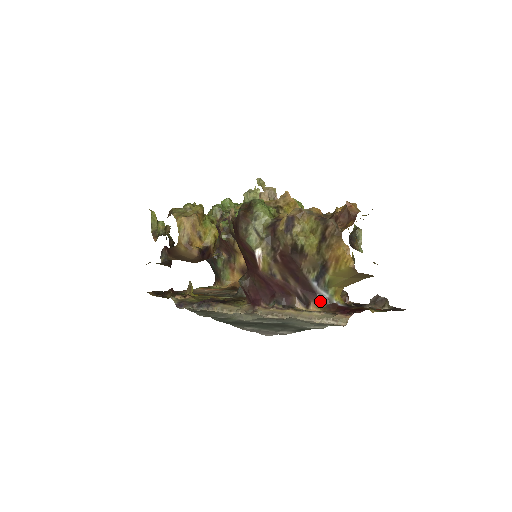
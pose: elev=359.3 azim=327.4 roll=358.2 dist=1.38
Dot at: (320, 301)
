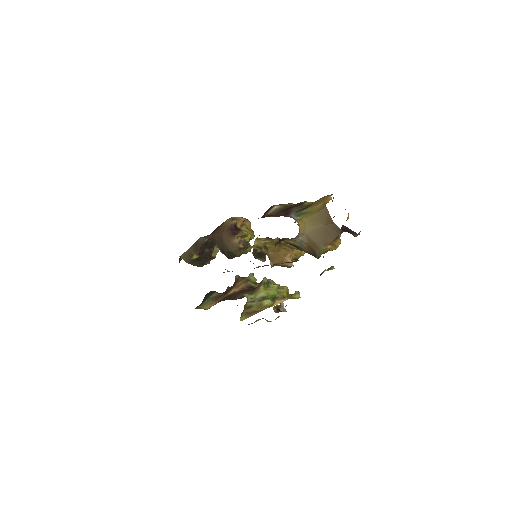
Dot at: (288, 216)
